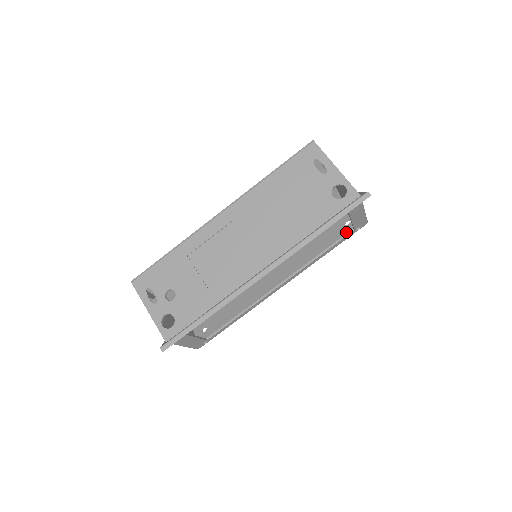
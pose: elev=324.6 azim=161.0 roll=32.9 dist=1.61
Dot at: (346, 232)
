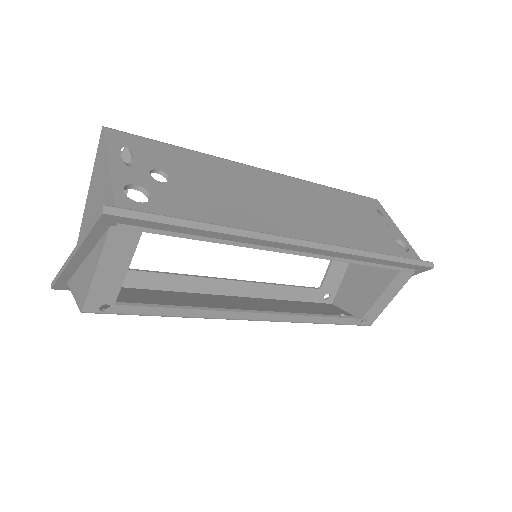
Dot at: occluded
